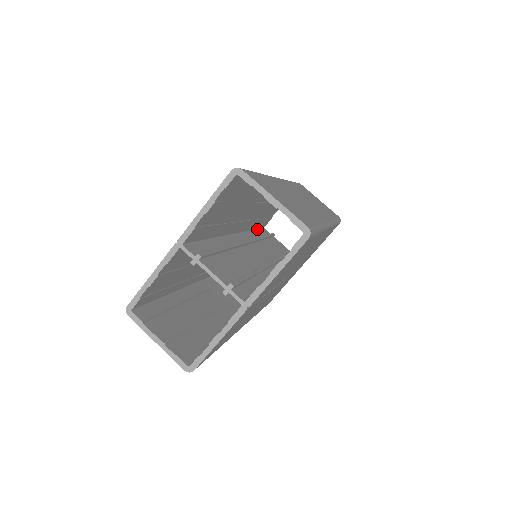
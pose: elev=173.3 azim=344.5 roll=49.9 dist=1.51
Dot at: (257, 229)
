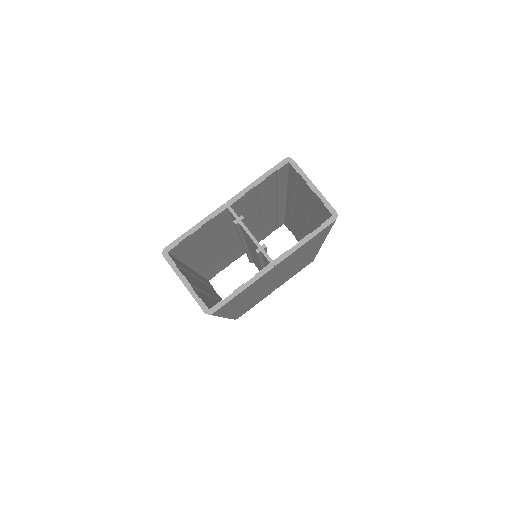
Dot at: occluded
